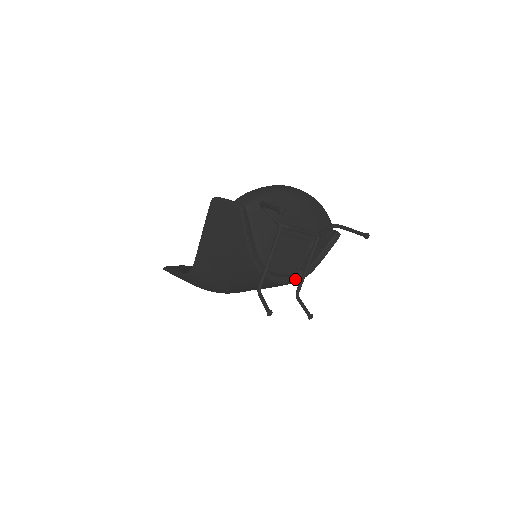
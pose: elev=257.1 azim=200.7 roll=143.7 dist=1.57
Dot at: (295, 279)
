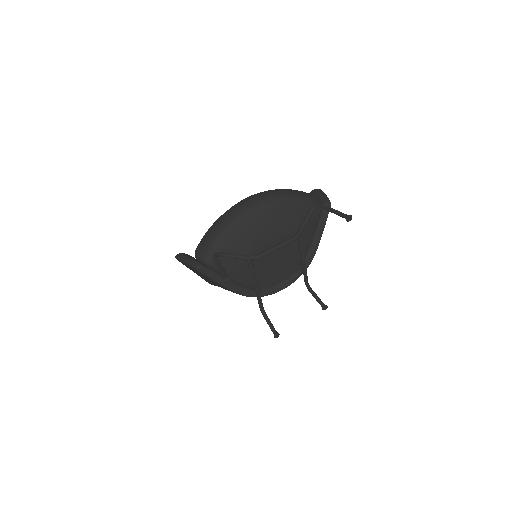
Dot at: (297, 276)
